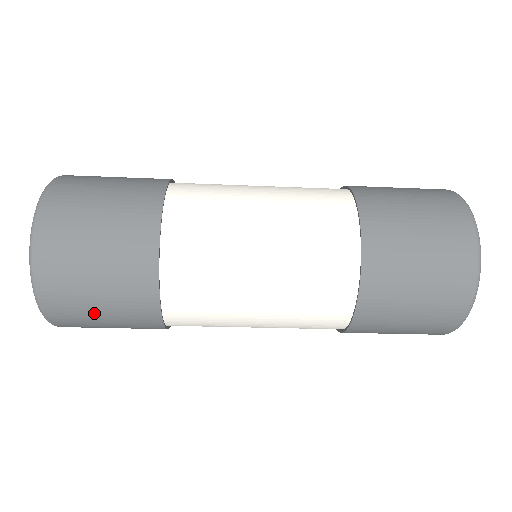
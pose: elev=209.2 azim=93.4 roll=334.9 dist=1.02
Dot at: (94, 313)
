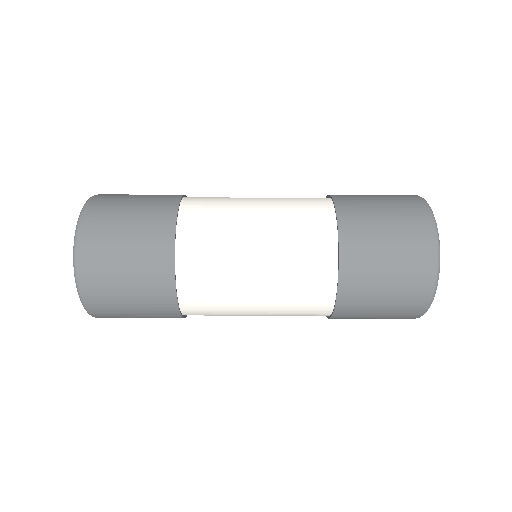
Dot at: (124, 303)
